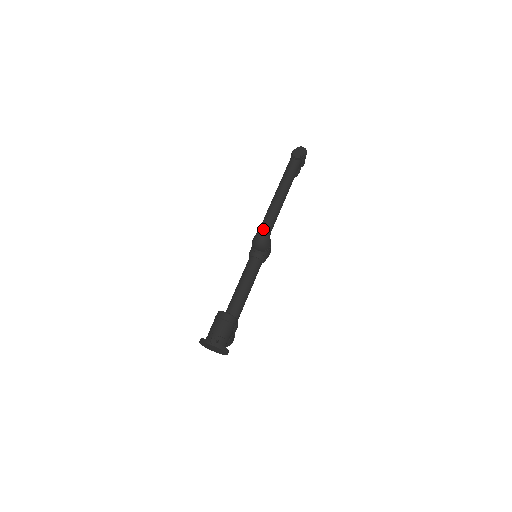
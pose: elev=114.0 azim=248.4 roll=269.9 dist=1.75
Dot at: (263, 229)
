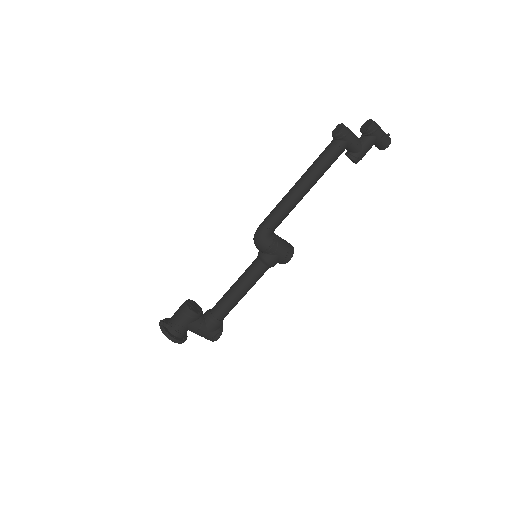
Dot at: (259, 226)
